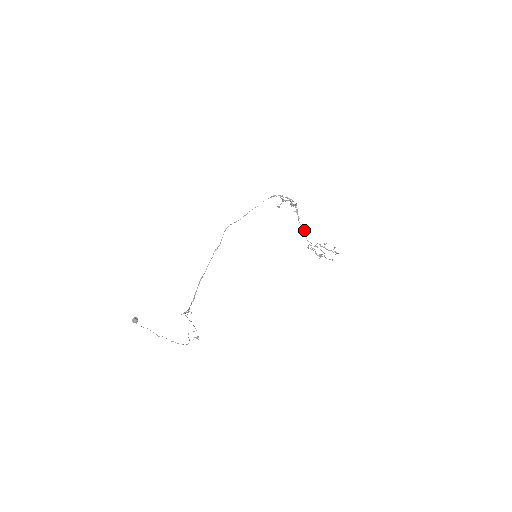
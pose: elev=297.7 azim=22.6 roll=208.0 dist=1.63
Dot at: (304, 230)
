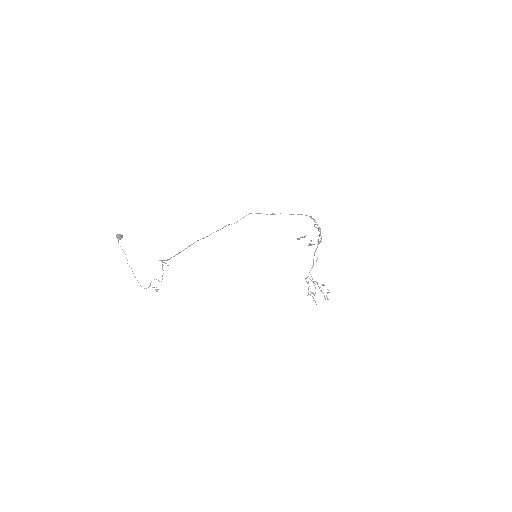
Dot at: occluded
